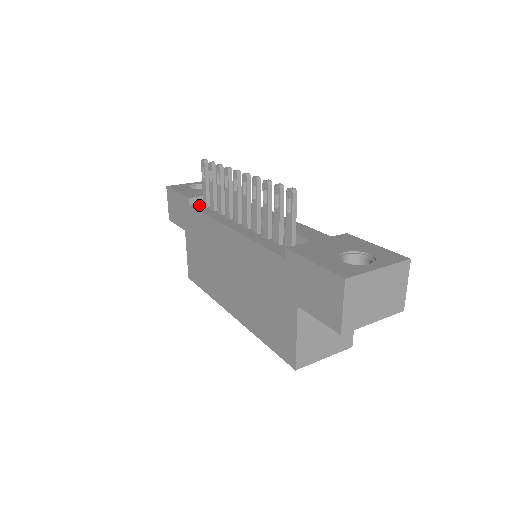
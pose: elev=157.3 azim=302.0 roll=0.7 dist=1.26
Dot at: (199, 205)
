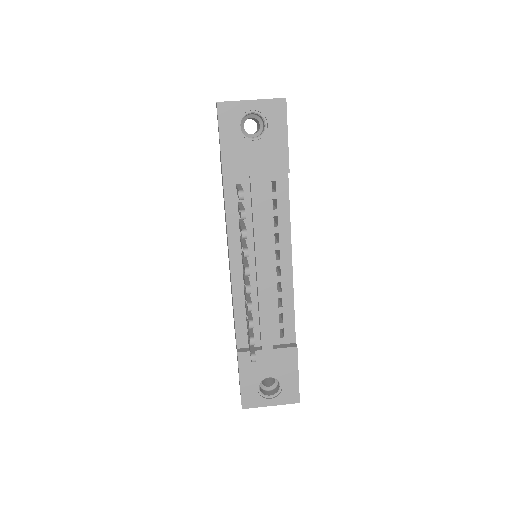
Dot at: (232, 181)
